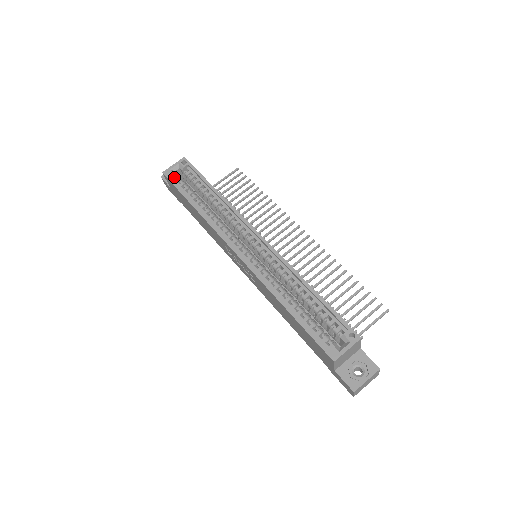
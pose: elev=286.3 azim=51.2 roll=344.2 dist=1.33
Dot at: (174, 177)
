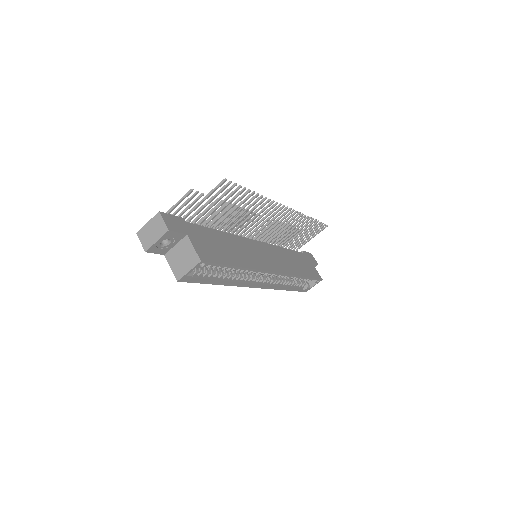
Dot at: (189, 274)
